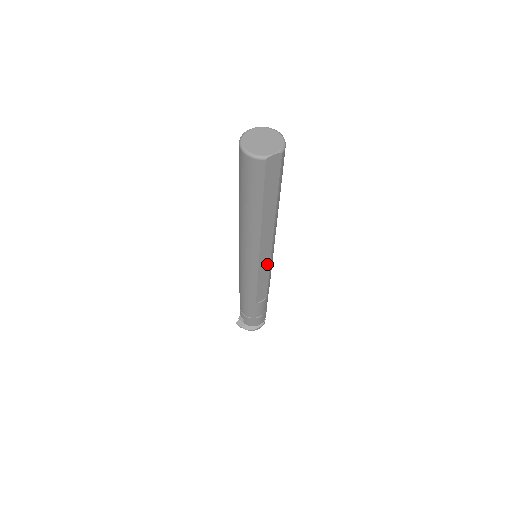
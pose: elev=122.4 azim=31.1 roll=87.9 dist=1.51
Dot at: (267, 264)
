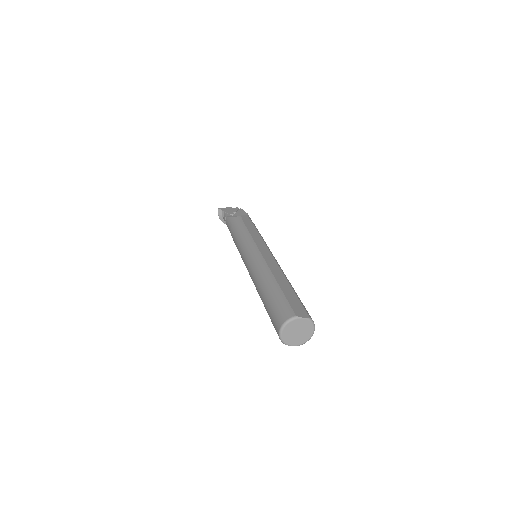
Dot at: occluded
